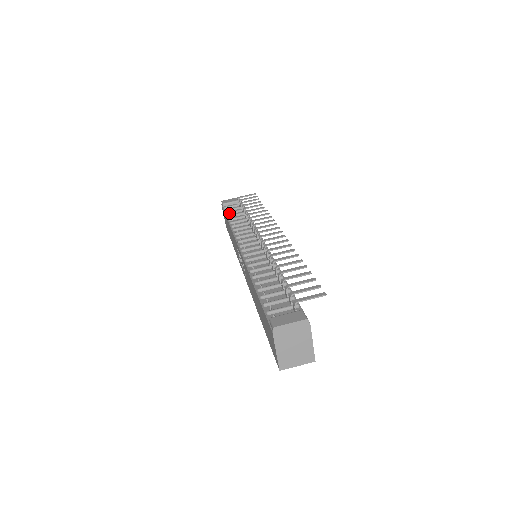
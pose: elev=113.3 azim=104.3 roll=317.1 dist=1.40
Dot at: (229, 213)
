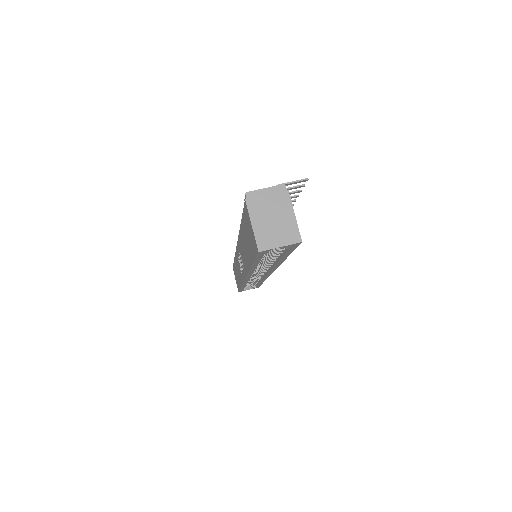
Dot at: occluded
